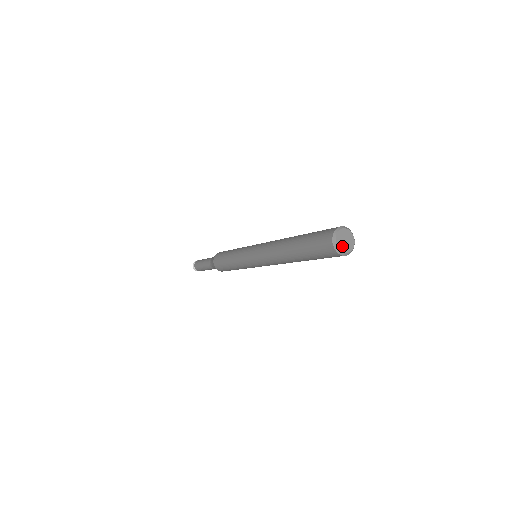
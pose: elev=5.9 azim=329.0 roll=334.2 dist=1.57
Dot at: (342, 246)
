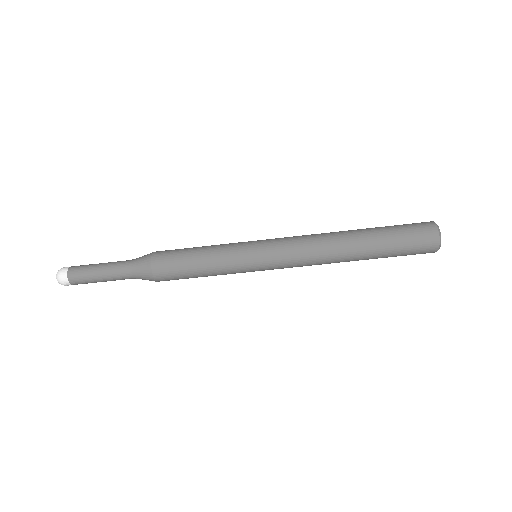
Dot at: occluded
